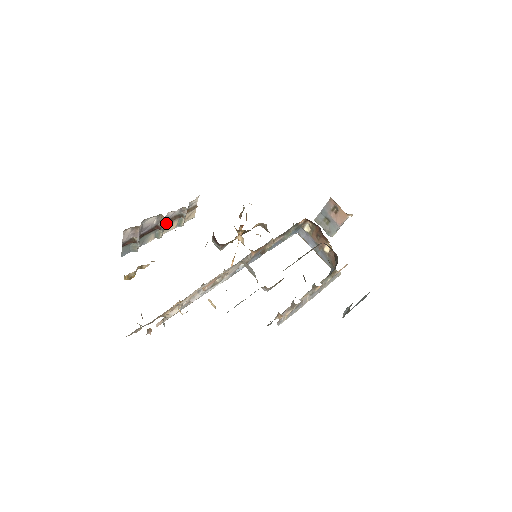
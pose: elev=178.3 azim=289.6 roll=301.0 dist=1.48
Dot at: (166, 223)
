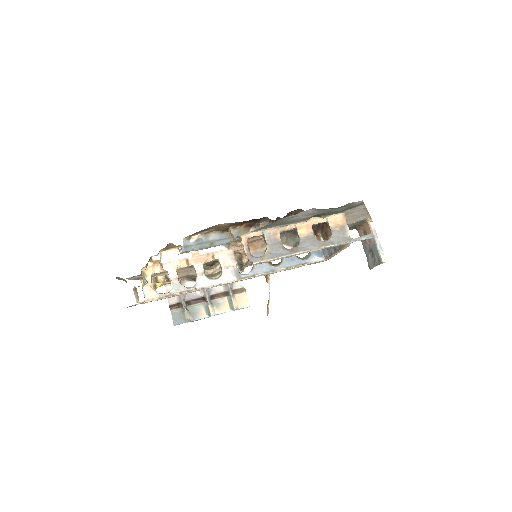
Dot at: (214, 299)
